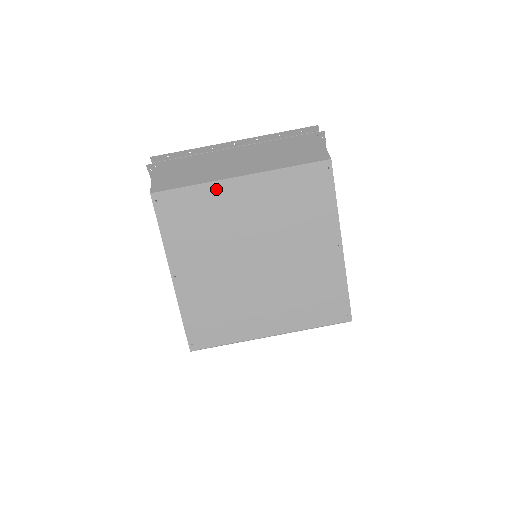
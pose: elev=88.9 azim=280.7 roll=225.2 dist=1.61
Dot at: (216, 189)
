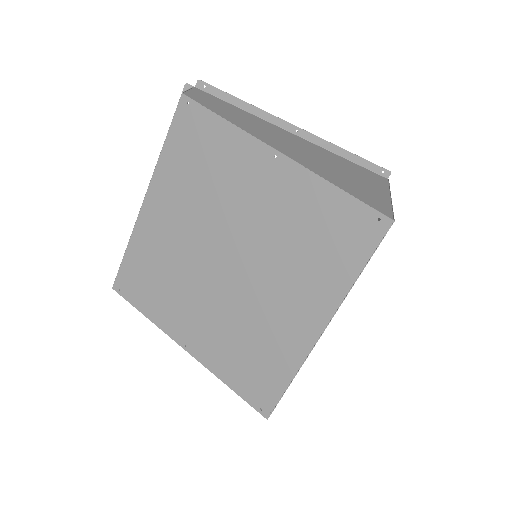
Dot at: (140, 233)
